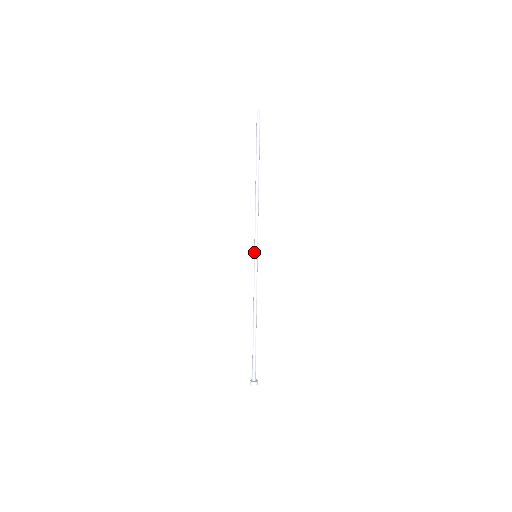
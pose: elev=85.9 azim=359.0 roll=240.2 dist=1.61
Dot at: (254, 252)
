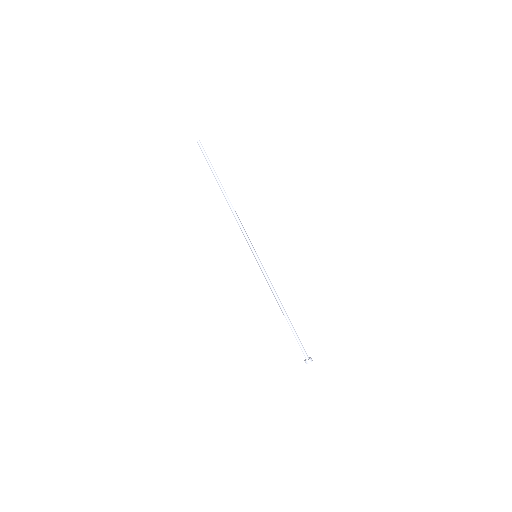
Dot at: (253, 254)
